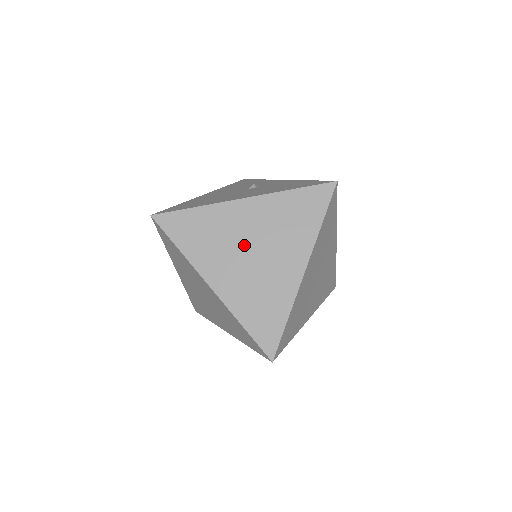
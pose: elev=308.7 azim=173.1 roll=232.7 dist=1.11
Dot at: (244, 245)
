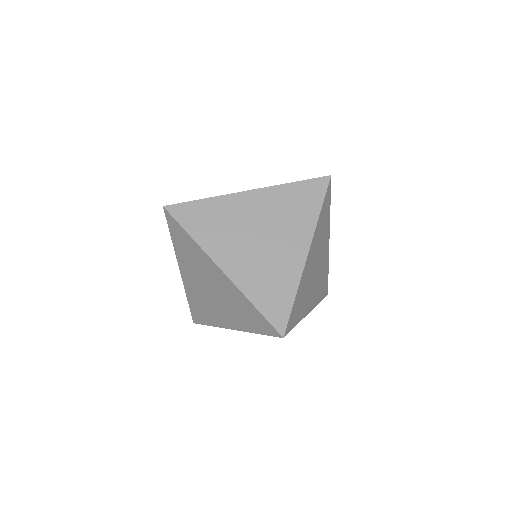
Dot at: (251, 231)
